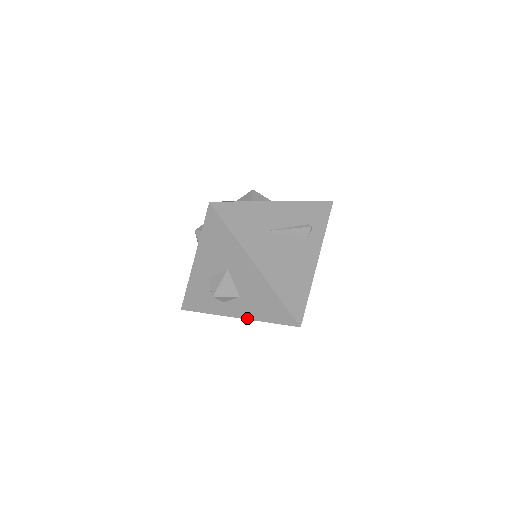
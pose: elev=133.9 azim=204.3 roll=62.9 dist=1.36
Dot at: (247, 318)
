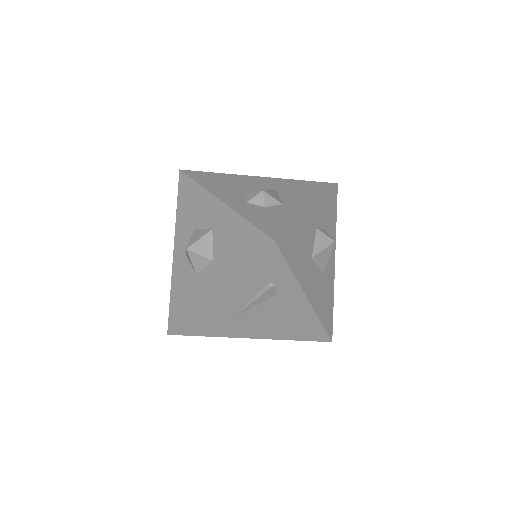
Dot at: occluded
